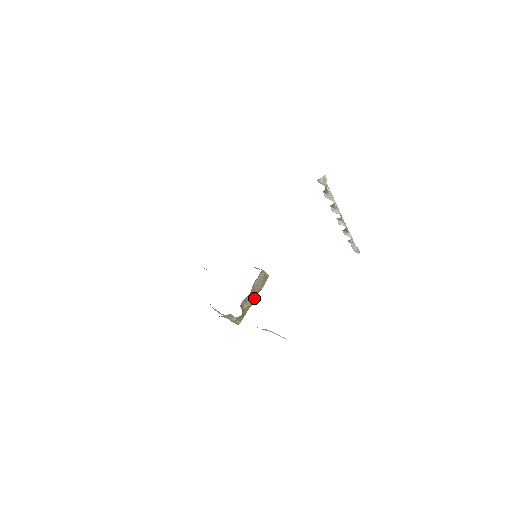
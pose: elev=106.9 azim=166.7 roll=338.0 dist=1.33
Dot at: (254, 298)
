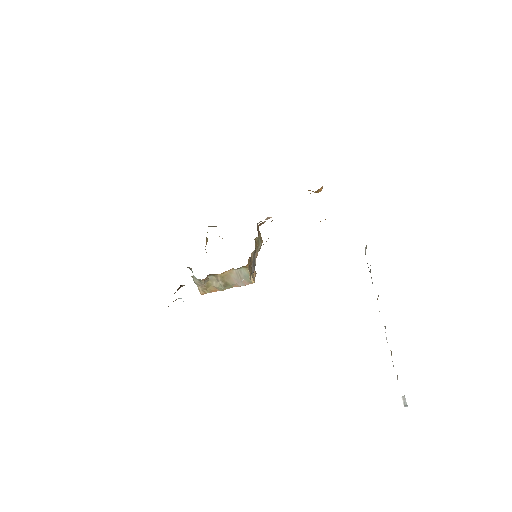
Dot at: (225, 284)
